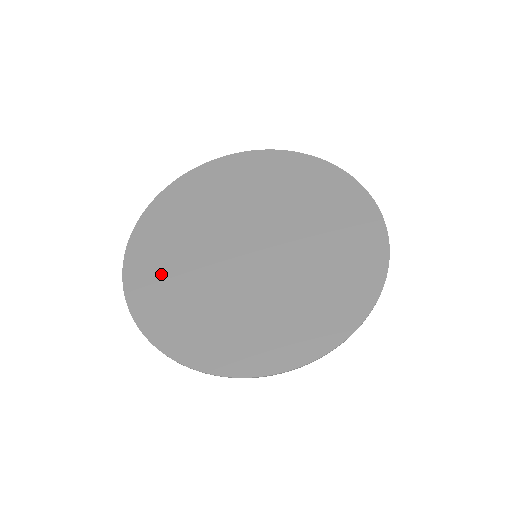
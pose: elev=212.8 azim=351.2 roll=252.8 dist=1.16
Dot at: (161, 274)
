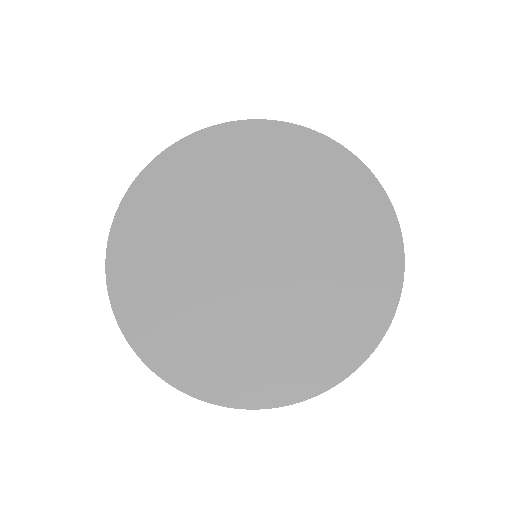
Dot at: (207, 350)
